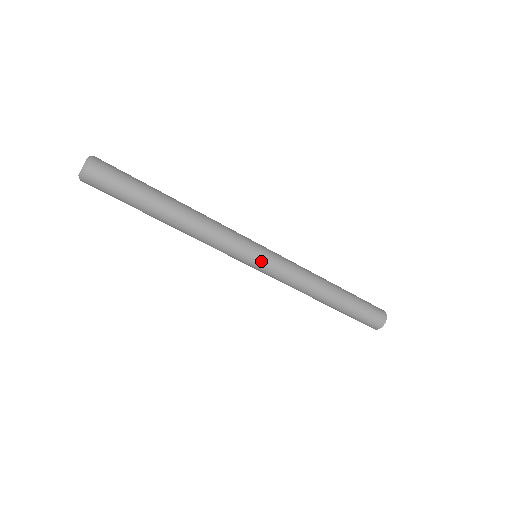
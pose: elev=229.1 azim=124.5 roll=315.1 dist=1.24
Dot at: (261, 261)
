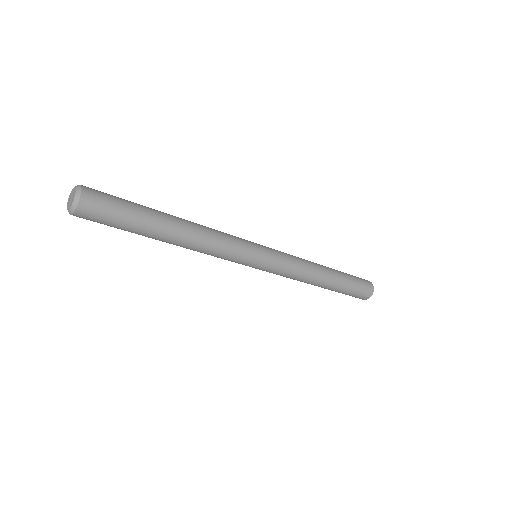
Dot at: (263, 262)
